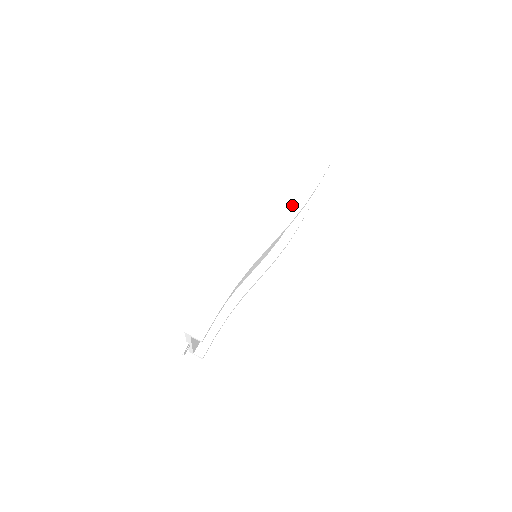
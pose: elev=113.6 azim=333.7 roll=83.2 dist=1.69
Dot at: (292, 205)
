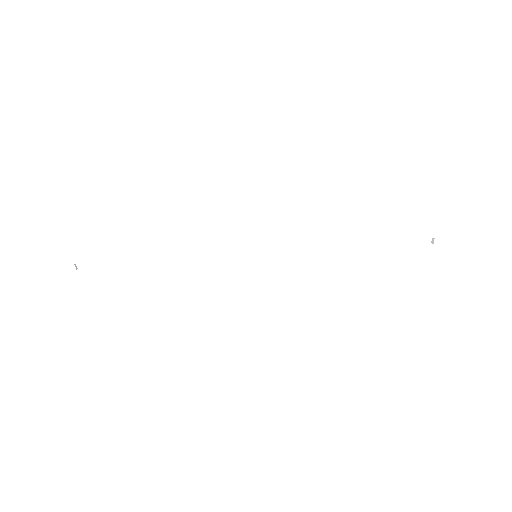
Dot at: (326, 178)
